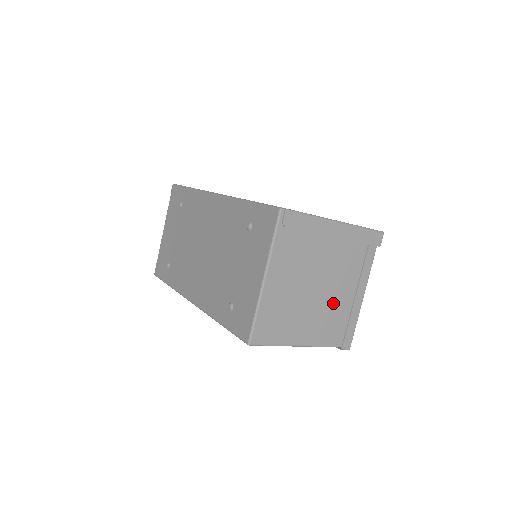
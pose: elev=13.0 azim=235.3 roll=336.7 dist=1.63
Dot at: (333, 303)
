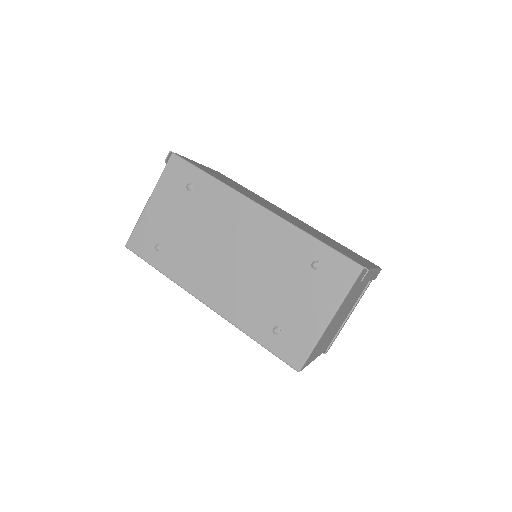
Dot at: (339, 324)
